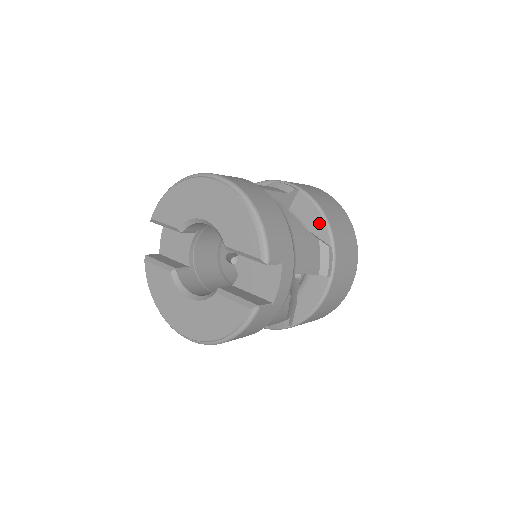
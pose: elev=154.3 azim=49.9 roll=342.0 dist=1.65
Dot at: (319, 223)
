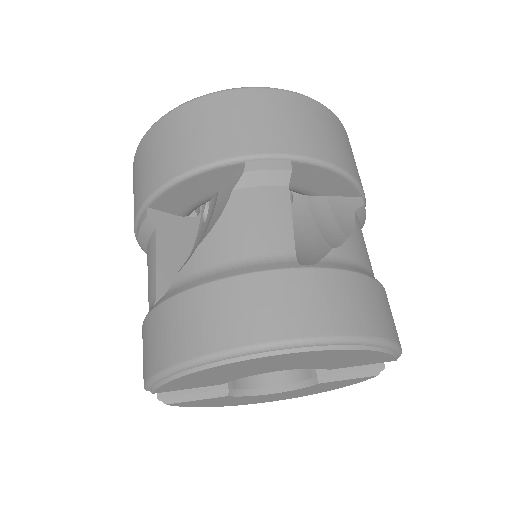
Dot at: (338, 184)
